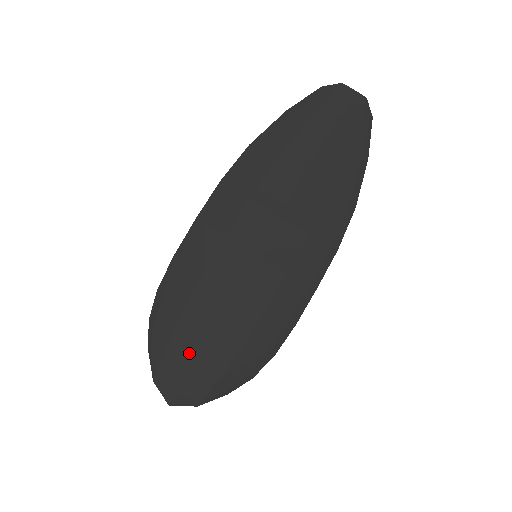
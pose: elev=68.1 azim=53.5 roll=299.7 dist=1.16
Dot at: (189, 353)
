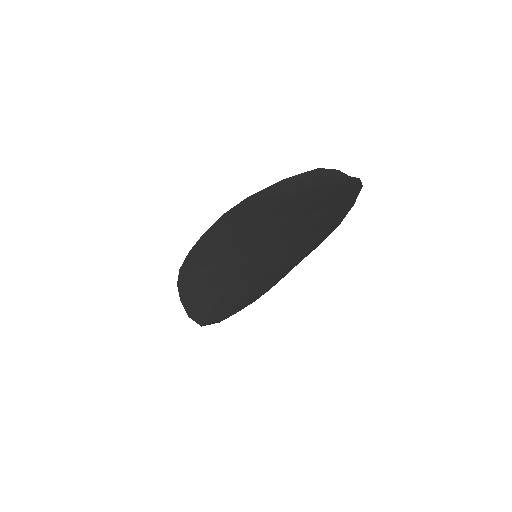
Dot at: (211, 303)
